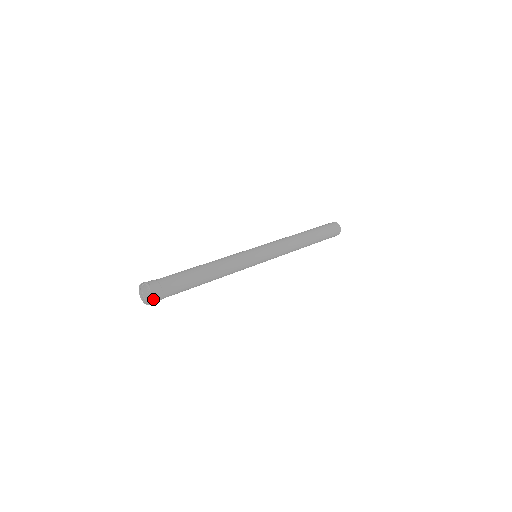
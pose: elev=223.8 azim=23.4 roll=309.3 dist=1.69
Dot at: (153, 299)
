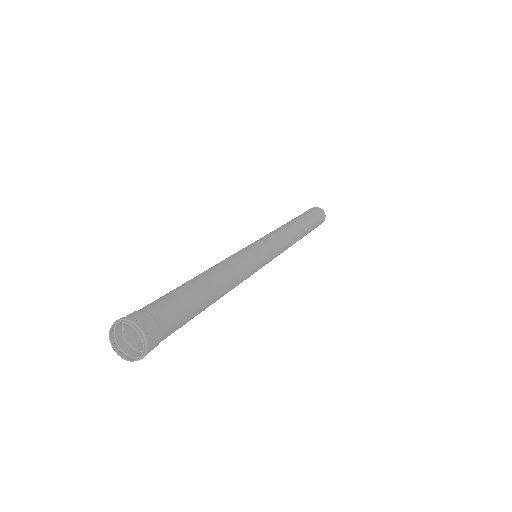
Dot at: (145, 355)
